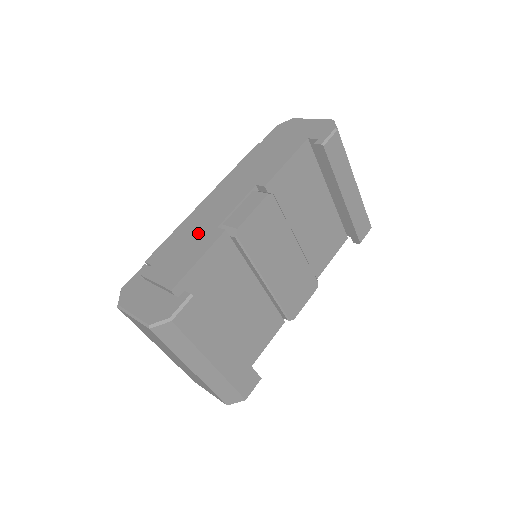
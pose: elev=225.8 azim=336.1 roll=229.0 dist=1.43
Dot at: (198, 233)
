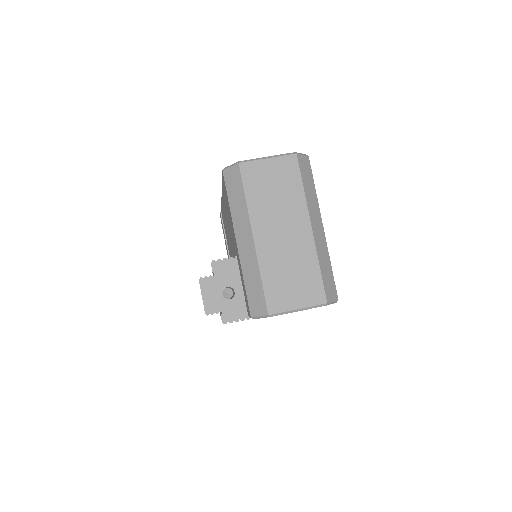
Dot at: occluded
